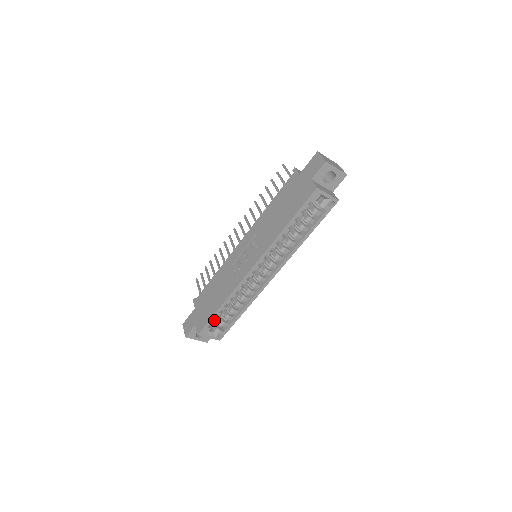
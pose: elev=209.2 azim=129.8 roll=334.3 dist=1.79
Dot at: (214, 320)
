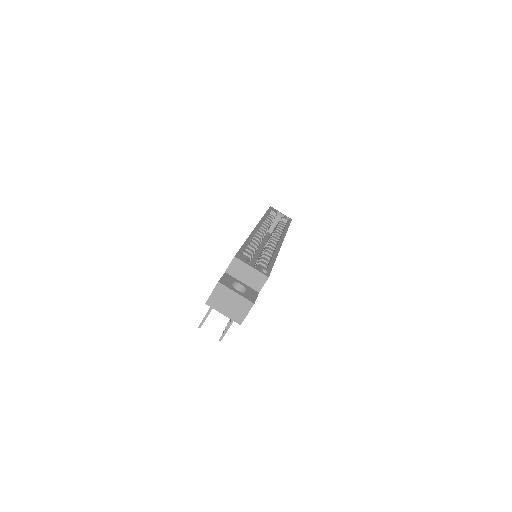
Dot at: occluded
